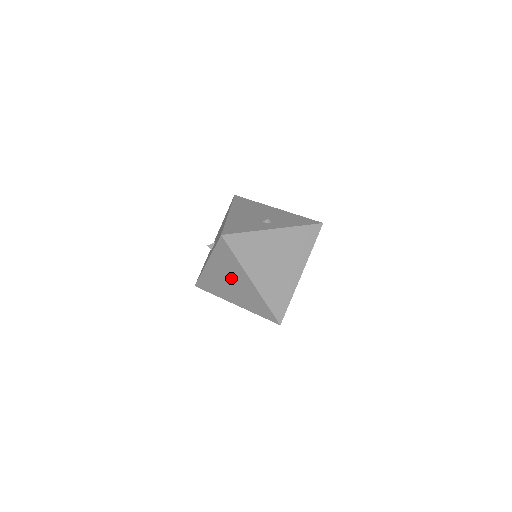
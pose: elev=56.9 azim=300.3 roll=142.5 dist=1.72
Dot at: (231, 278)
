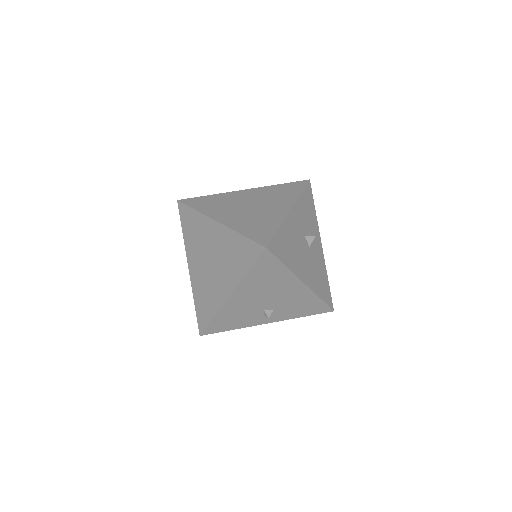
Dot at: (206, 251)
